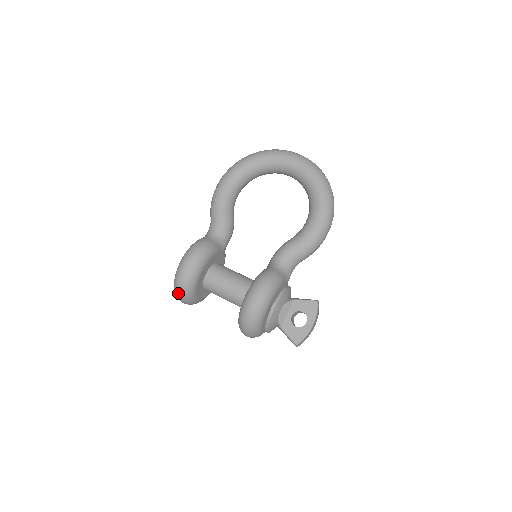
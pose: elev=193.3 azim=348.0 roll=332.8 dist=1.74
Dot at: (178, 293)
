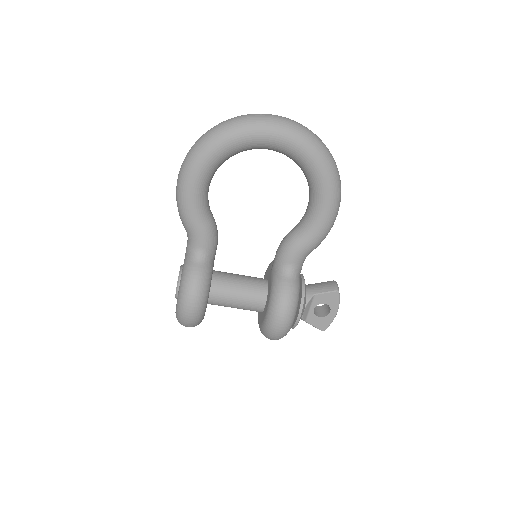
Dot at: occluded
